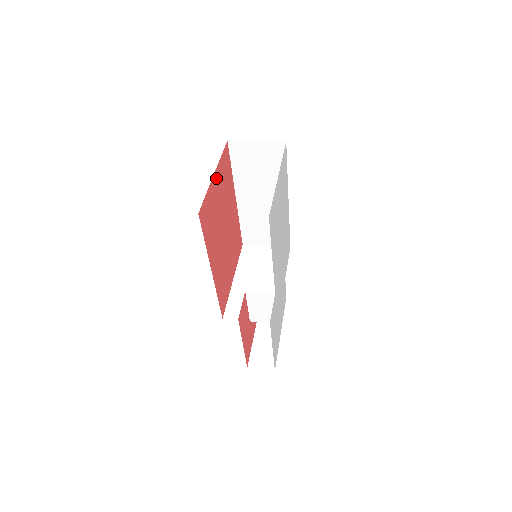
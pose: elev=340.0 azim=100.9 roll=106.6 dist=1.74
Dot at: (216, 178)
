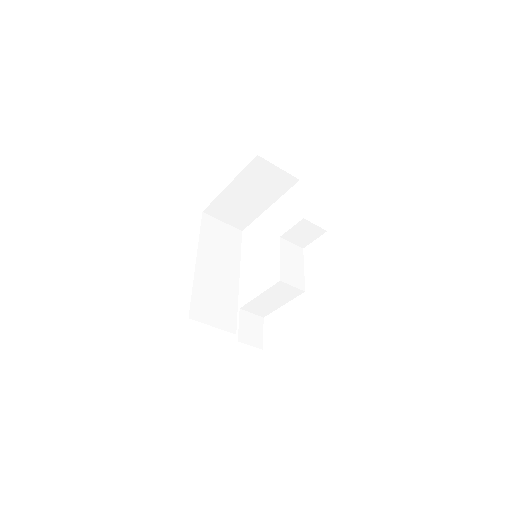
Dot at: occluded
